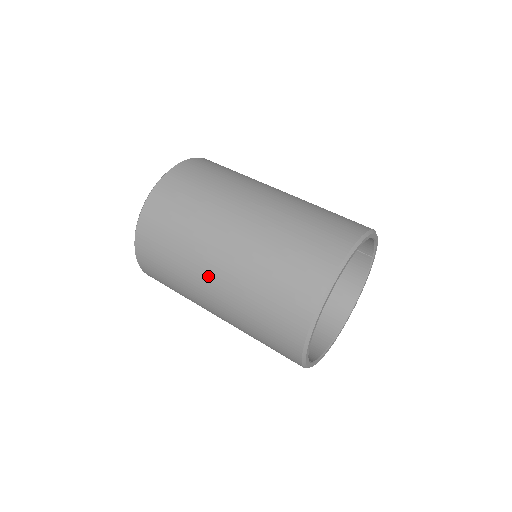
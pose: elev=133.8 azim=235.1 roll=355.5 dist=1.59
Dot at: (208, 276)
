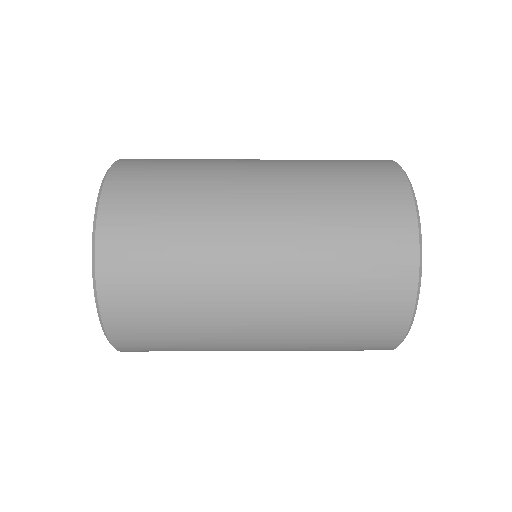
Dot at: (248, 165)
